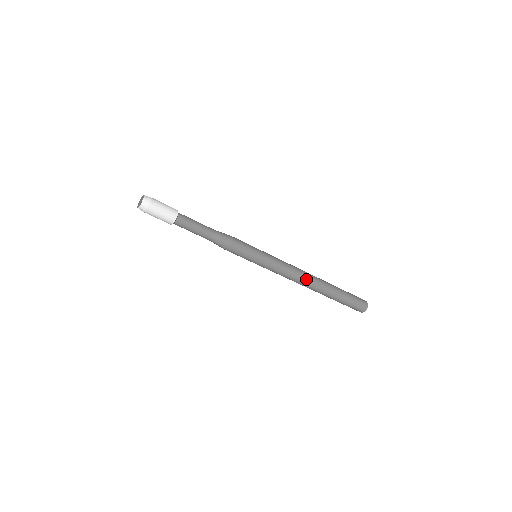
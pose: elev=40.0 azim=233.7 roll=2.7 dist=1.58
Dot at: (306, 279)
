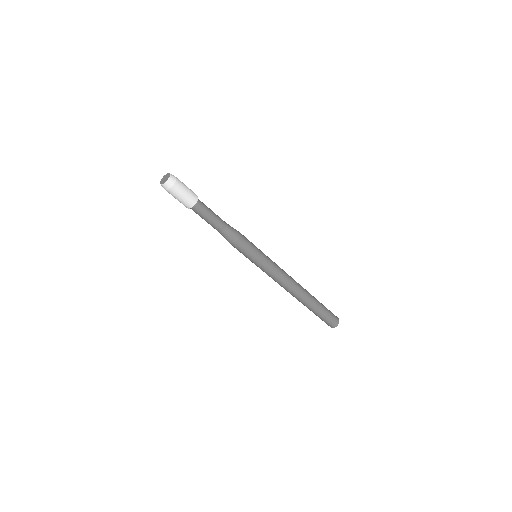
Dot at: (296, 284)
